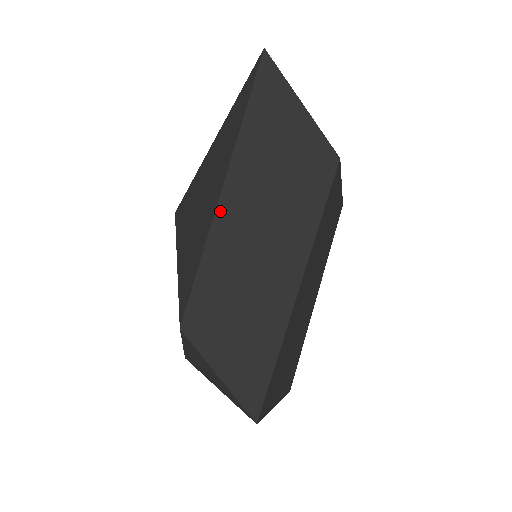
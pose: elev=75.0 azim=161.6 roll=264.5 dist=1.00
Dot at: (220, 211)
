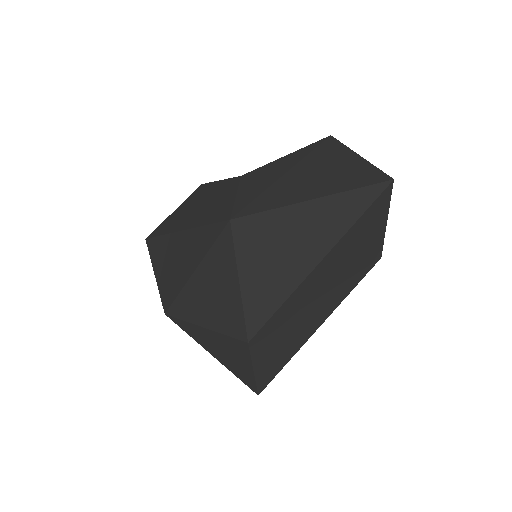
Dot at: (312, 275)
